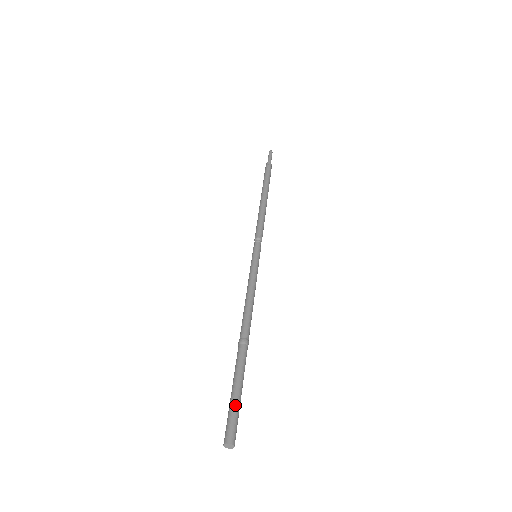
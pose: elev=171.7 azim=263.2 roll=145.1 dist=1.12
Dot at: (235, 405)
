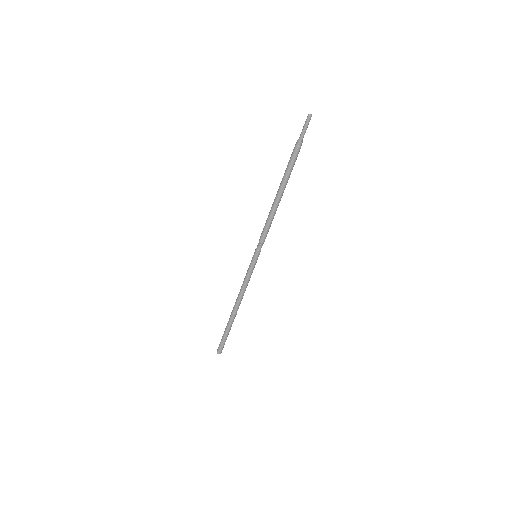
Dot at: (223, 341)
